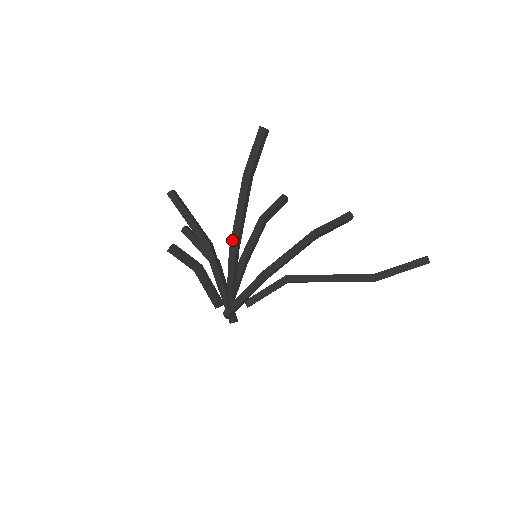
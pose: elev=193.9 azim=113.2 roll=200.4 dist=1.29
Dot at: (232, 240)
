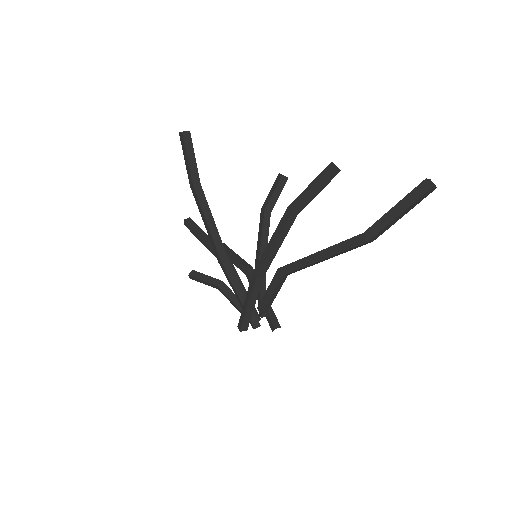
Dot at: (215, 252)
